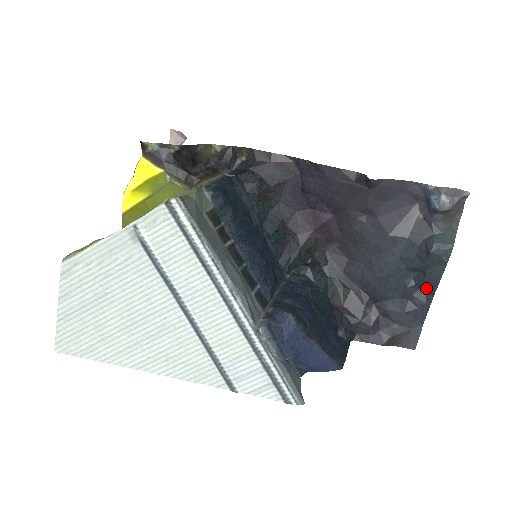
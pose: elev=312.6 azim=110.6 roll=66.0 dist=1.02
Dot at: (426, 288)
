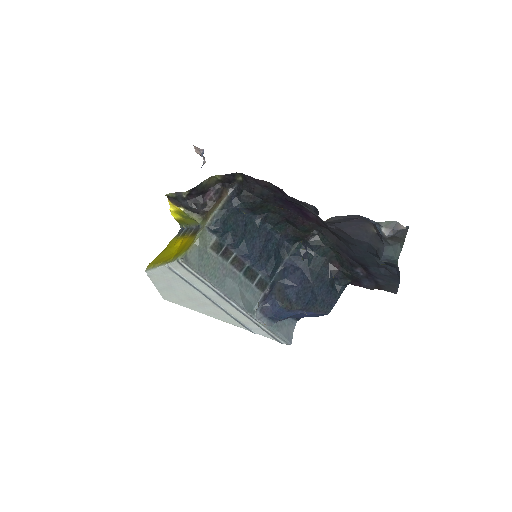
Dot at: occluded
